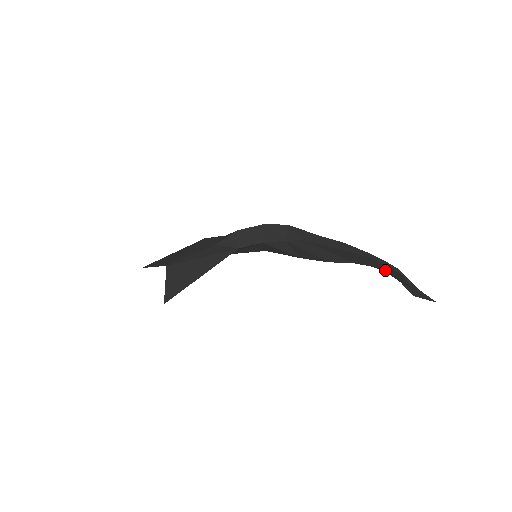
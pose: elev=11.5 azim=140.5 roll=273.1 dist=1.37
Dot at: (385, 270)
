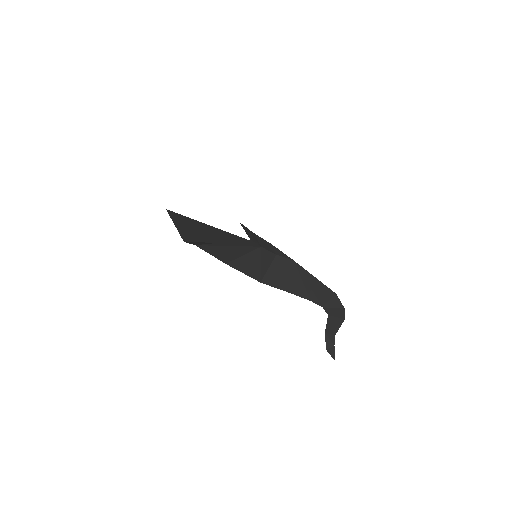
Dot at: (331, 314)
